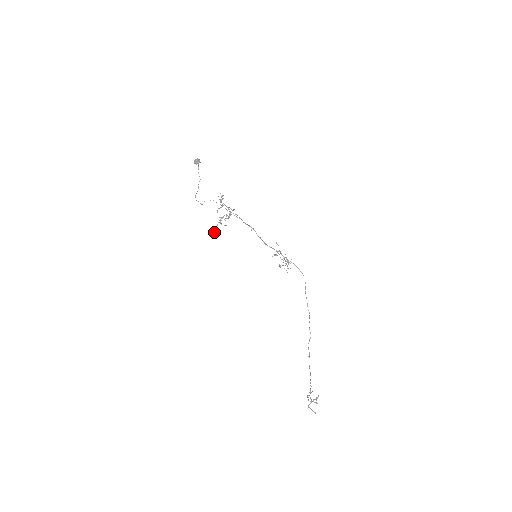
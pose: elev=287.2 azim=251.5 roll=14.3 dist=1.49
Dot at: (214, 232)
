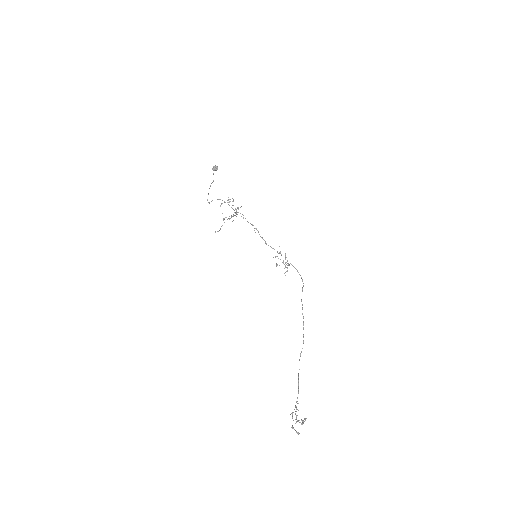
Dot at: occluded
